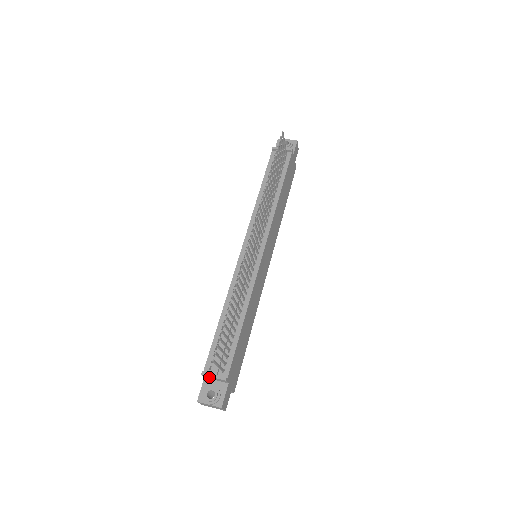
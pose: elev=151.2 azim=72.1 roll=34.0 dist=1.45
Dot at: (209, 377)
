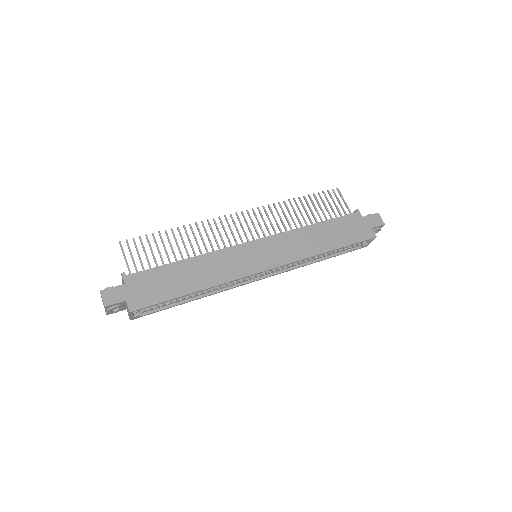
Dot at: occluded
